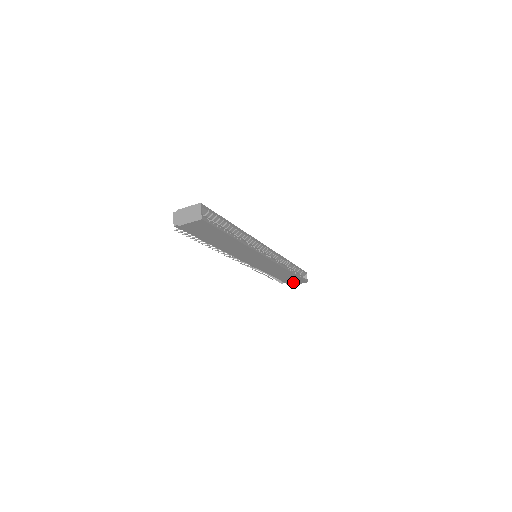
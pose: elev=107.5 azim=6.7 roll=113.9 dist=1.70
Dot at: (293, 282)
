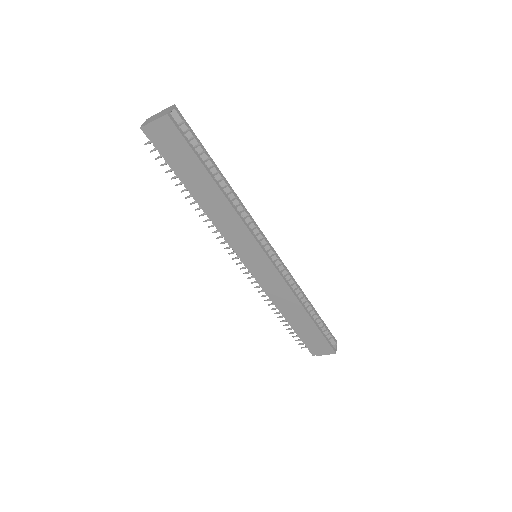
Dot at: (315, 346)
